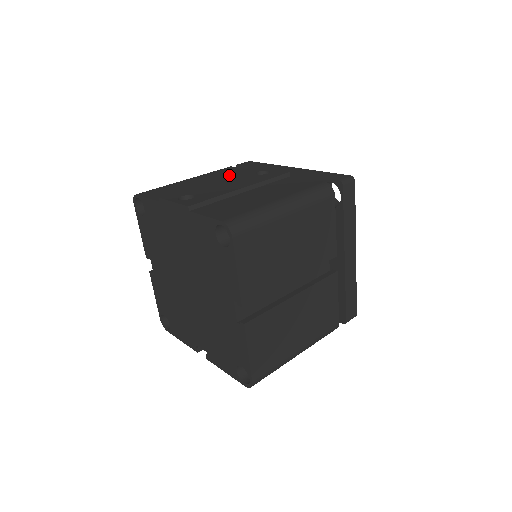
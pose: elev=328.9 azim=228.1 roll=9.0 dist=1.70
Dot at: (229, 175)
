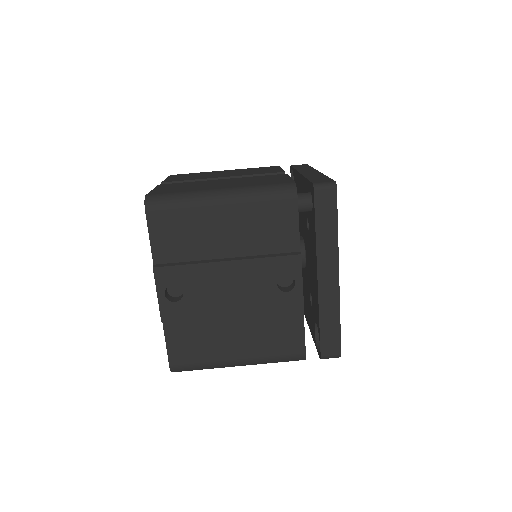
Dot at: (265, 239)
